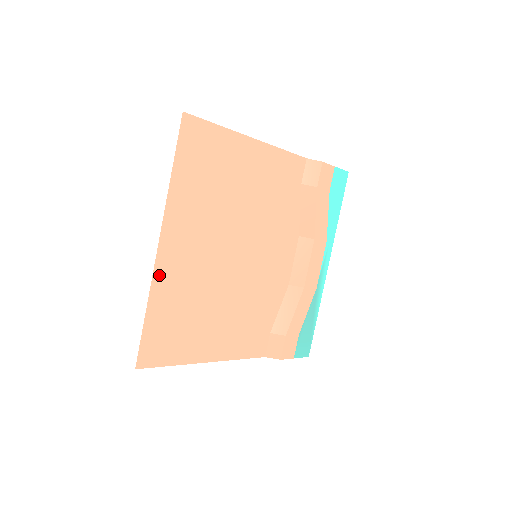
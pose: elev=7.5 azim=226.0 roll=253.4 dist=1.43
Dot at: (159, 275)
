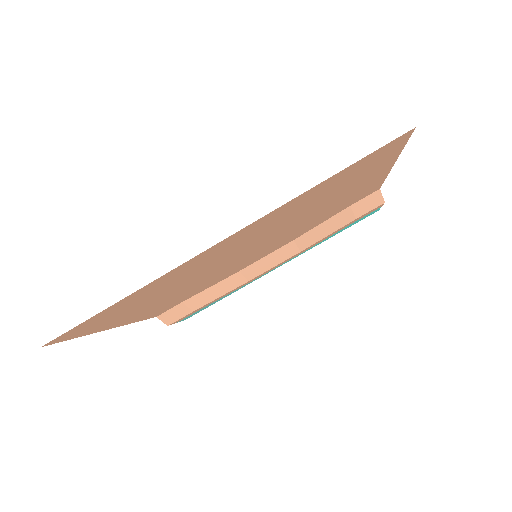
Dot at: (175, 270)
